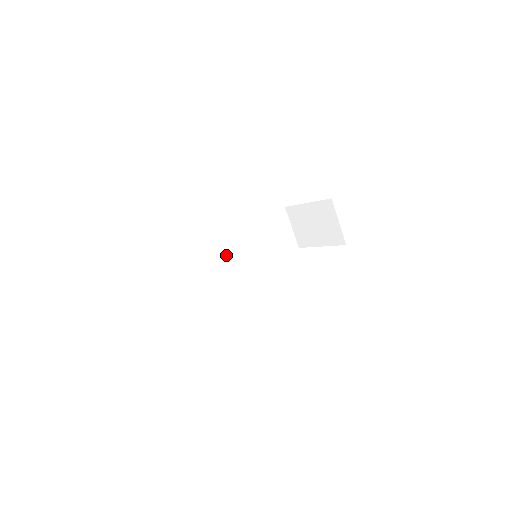
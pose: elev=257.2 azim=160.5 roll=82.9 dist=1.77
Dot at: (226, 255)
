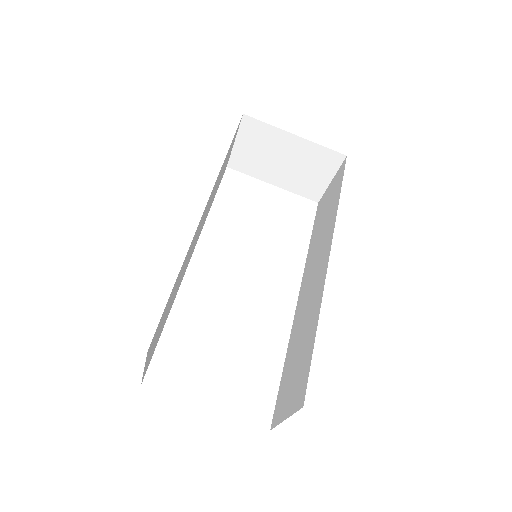
Dot at: (194, 241)
